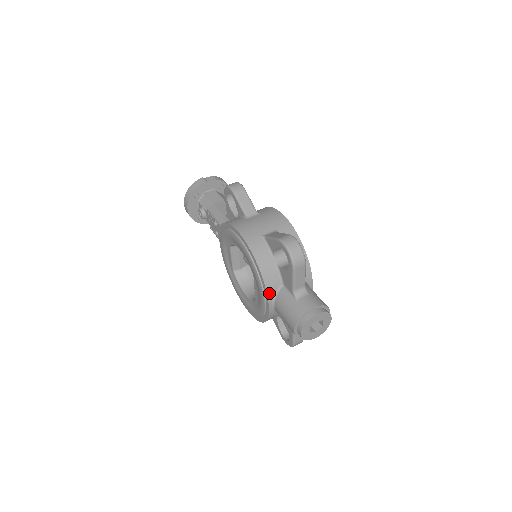
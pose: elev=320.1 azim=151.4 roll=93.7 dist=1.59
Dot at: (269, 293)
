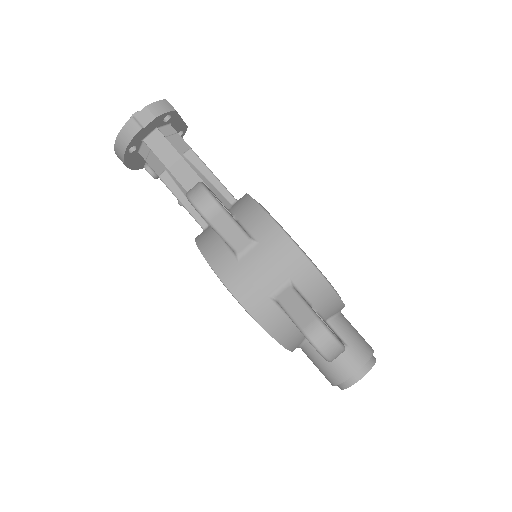
Dot at: (293, 349)
